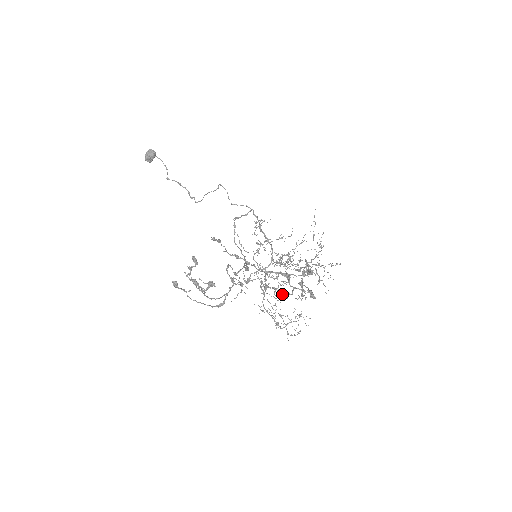
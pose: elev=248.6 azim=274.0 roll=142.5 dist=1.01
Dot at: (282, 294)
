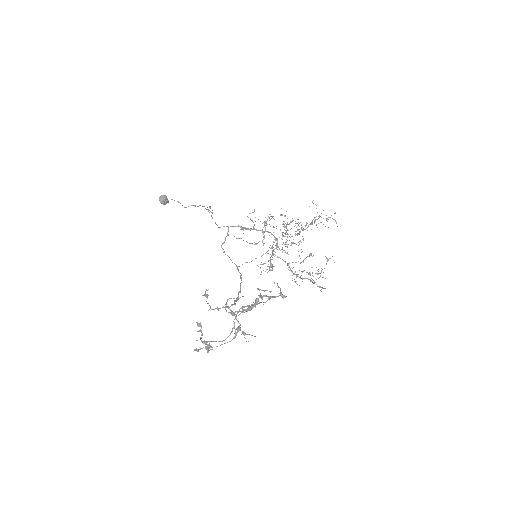
Dot at: occluded
